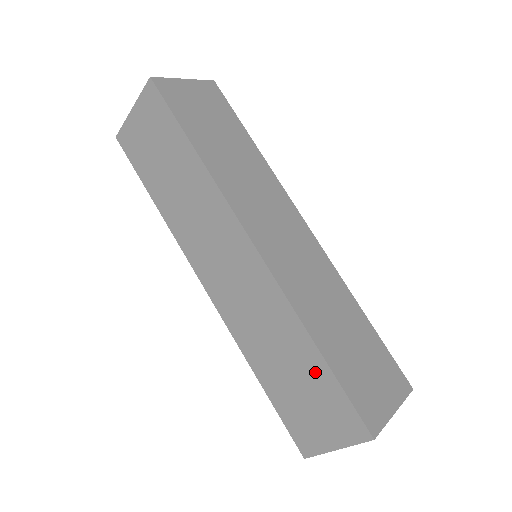
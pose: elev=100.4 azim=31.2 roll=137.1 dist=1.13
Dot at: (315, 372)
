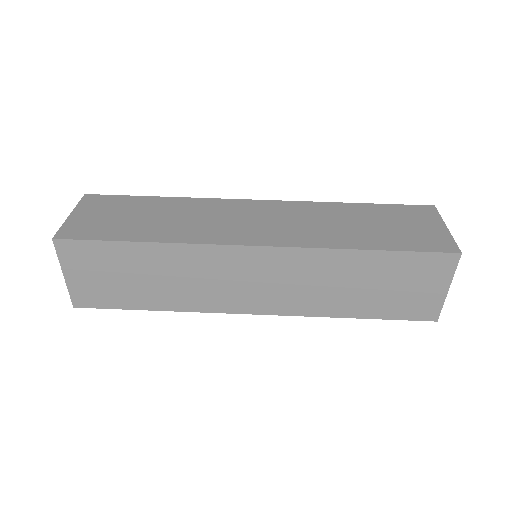
Dot at: (383, 265)
